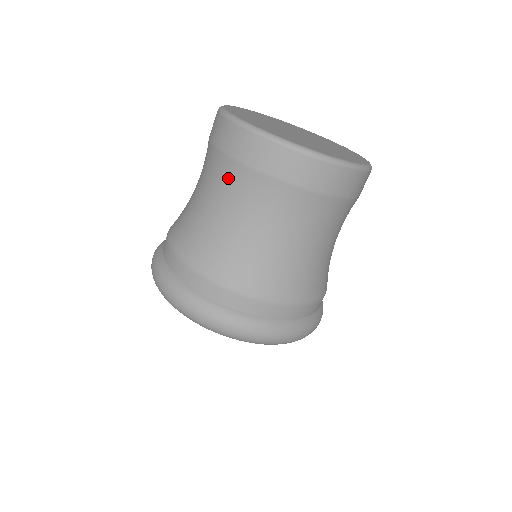
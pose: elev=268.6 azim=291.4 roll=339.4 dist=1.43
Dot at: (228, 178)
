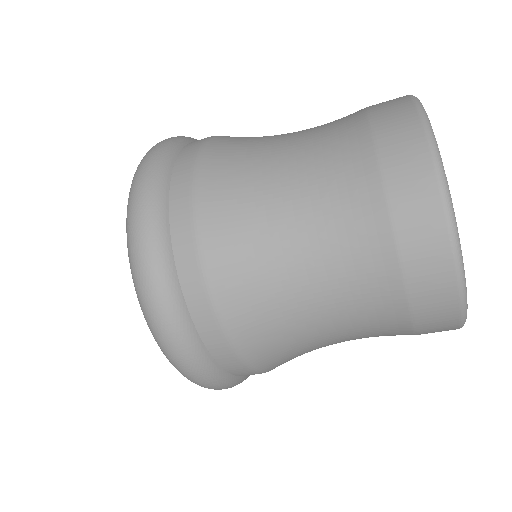
Dot at: (368, 277)
